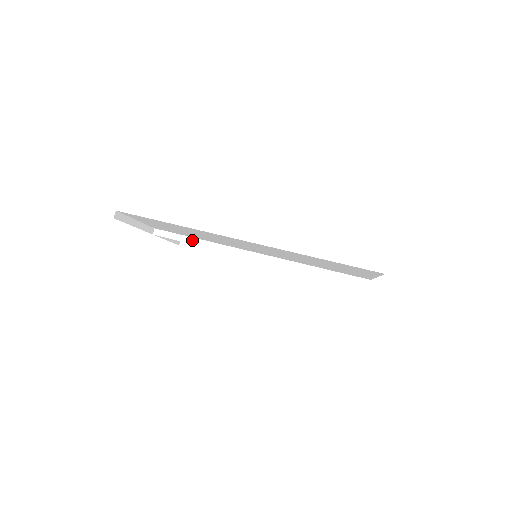
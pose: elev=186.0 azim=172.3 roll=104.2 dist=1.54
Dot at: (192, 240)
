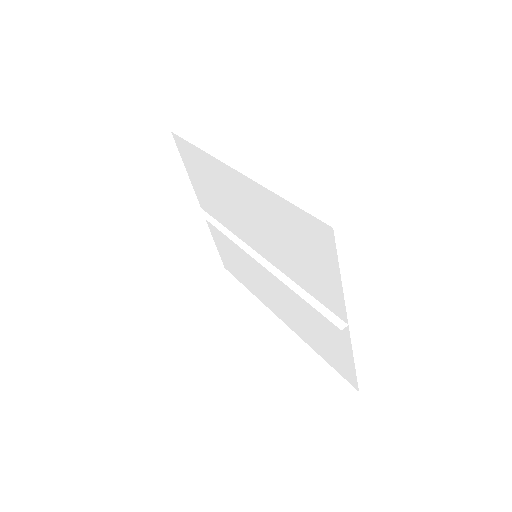
Dot at: (219, 225)
